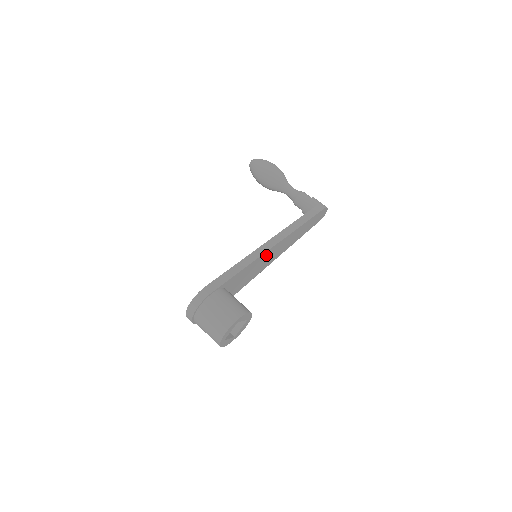
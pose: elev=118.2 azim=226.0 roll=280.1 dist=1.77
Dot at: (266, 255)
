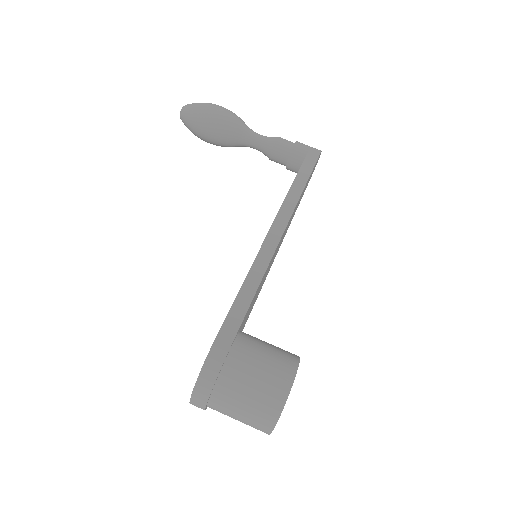
Dot at: occluded
